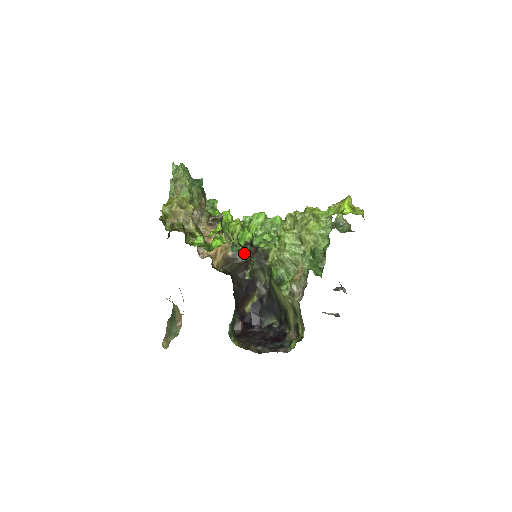
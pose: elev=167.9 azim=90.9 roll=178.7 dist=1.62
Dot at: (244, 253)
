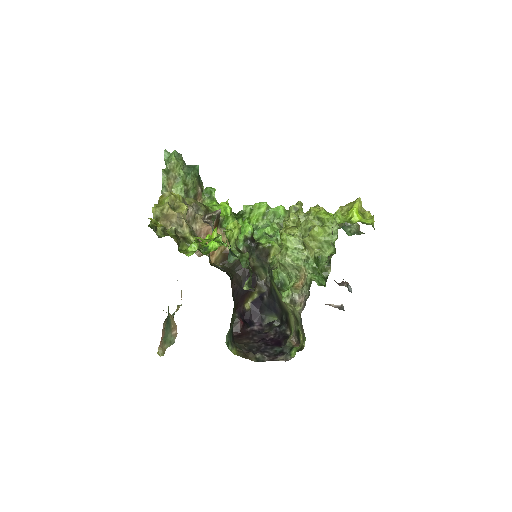
Dot at: (242, 260)
